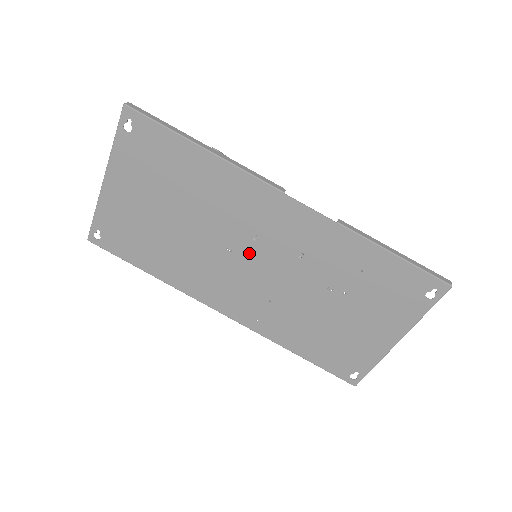
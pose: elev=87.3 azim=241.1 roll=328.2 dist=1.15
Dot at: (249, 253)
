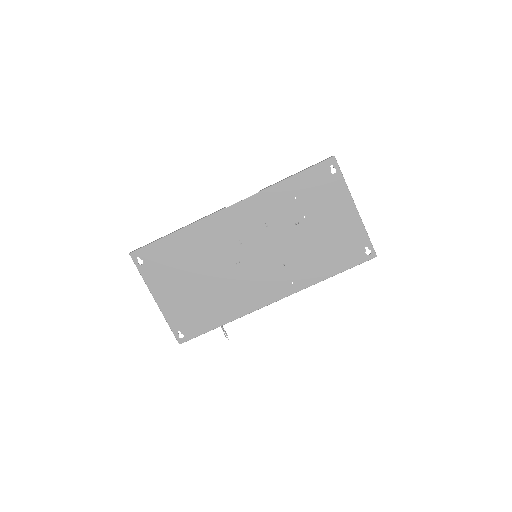
Dot at: (247, 253)
